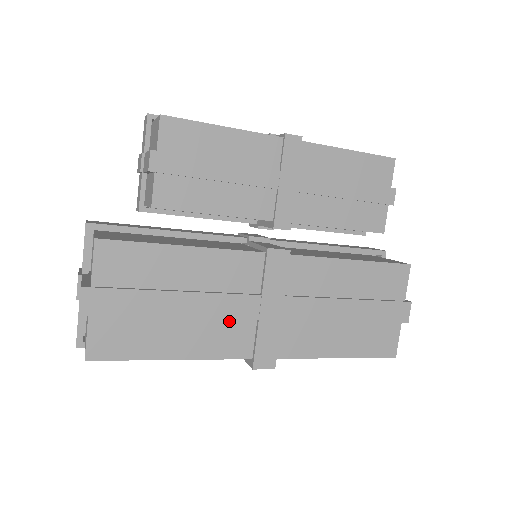
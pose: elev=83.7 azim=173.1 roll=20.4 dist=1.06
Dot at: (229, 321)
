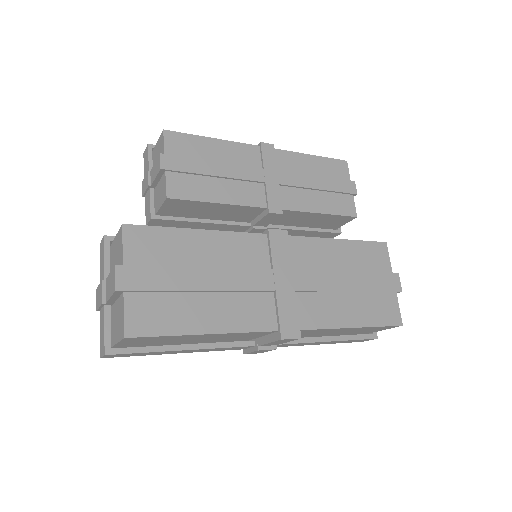
Dot at: (250, 295)
